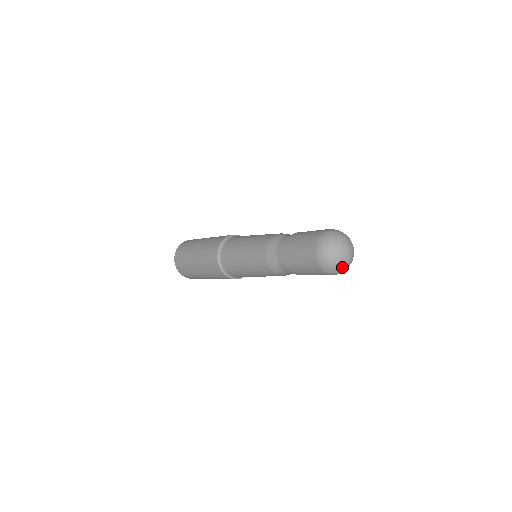
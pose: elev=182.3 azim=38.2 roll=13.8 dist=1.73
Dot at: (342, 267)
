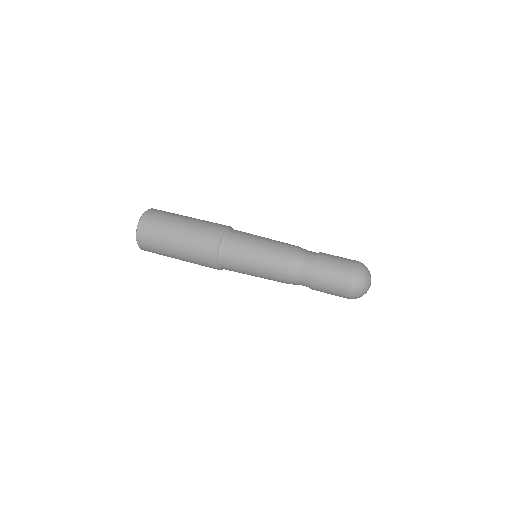
Dot at: occluded
